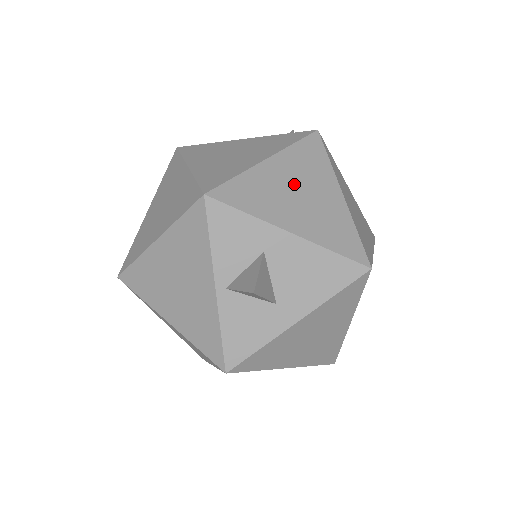
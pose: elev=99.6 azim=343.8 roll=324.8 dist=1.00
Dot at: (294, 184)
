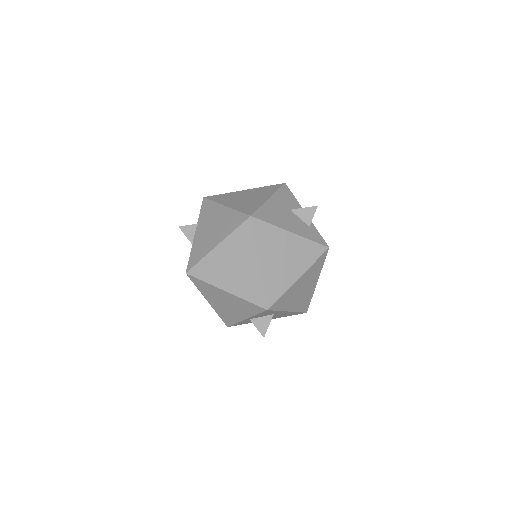
Dot at: (302, 287)
